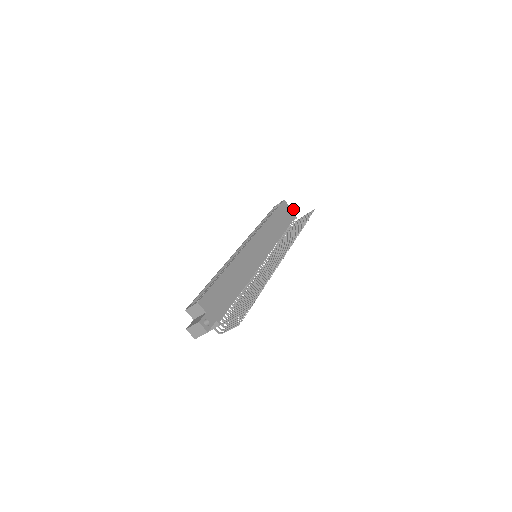
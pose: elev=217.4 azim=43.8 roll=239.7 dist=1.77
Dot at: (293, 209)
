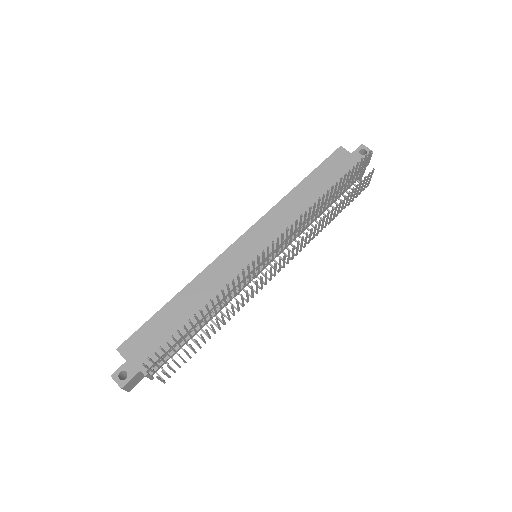
Dot at: (359, 155)
